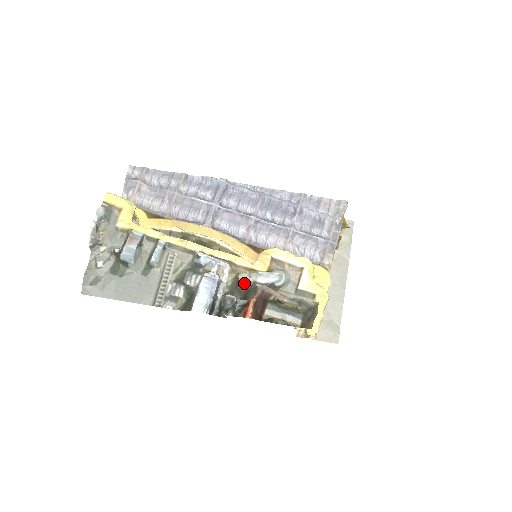
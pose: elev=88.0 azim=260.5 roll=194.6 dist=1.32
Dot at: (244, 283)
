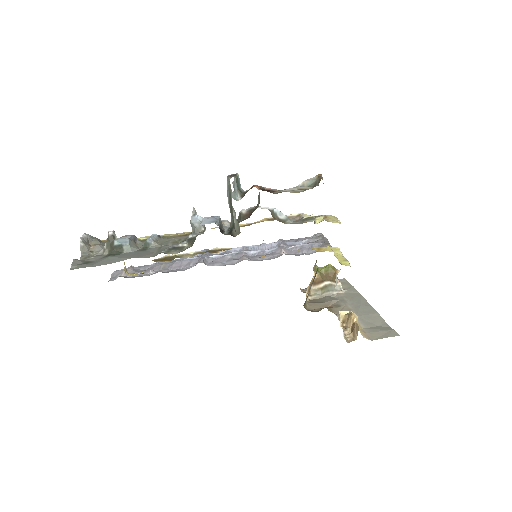
Dot at: (246, 211)
